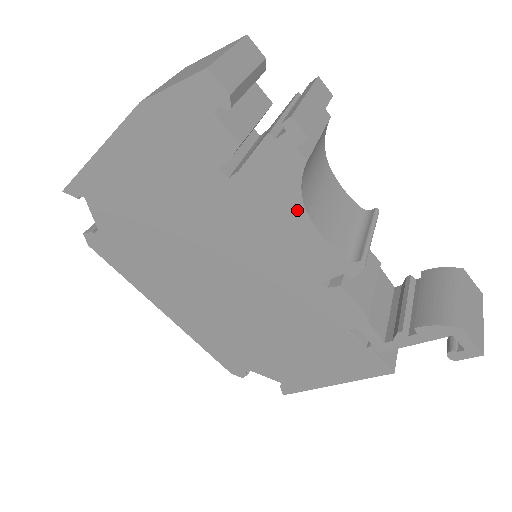
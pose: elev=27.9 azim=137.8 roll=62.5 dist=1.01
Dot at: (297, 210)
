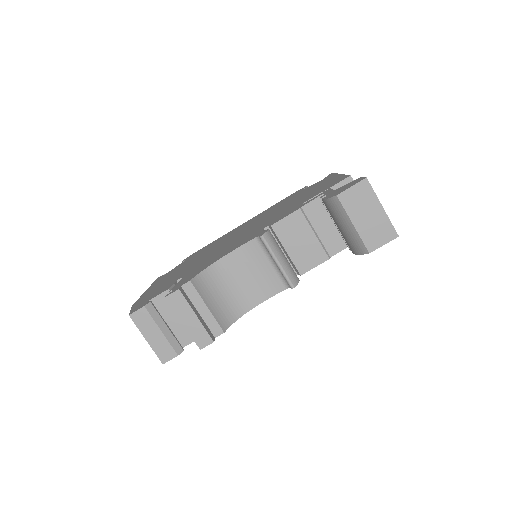
Dot at: (246, 311)
